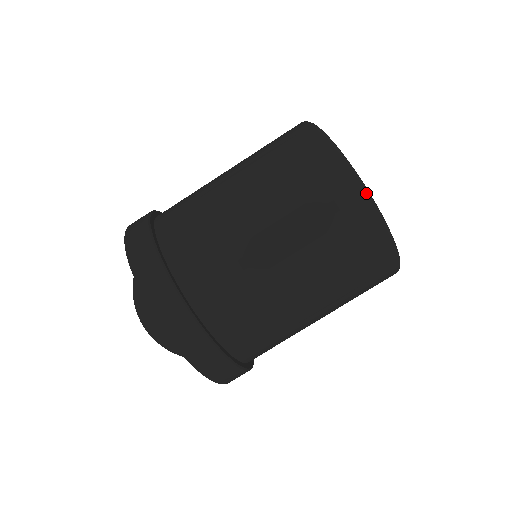
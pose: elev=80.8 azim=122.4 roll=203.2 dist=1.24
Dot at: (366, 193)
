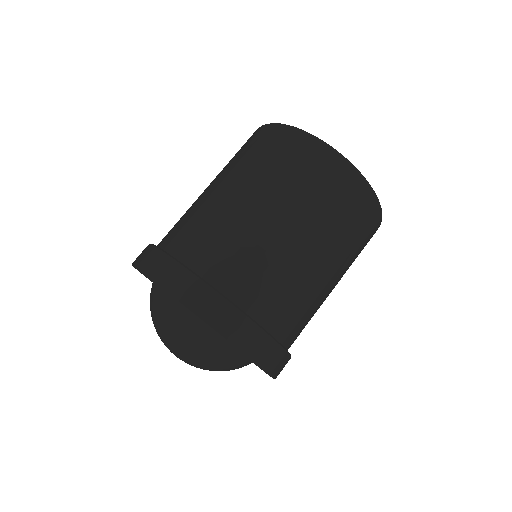
Dot at: (324, 143)
